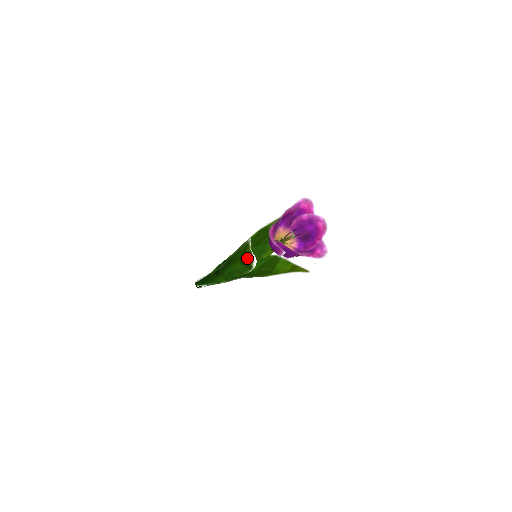
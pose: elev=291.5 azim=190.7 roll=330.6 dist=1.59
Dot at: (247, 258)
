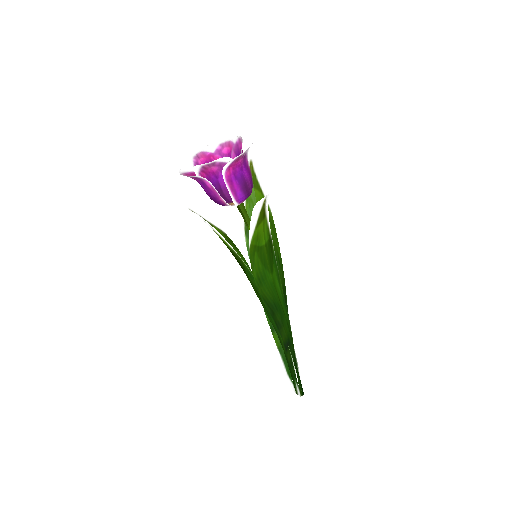
Dot at: (229, 249)
